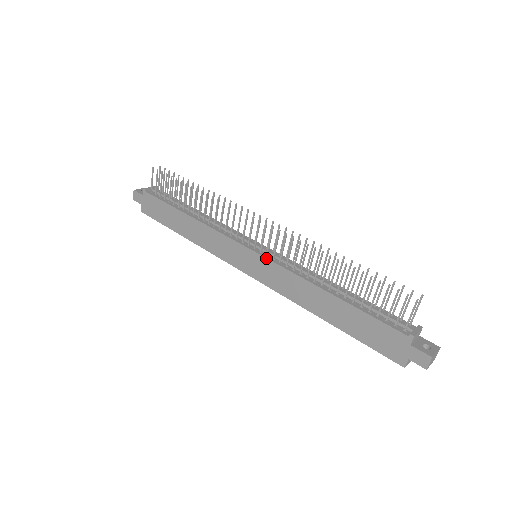
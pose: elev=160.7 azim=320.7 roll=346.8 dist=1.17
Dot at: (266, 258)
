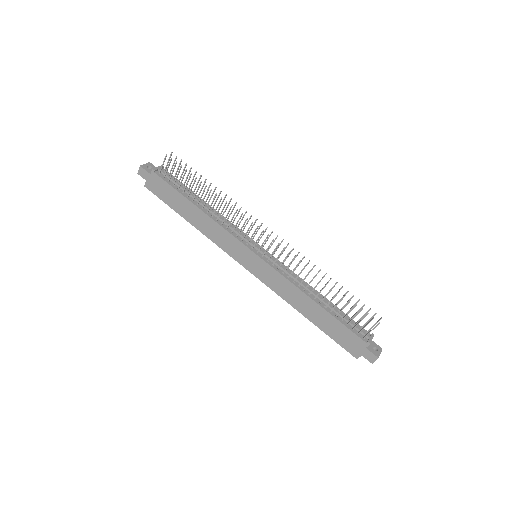
Dot at: (268, 264)
